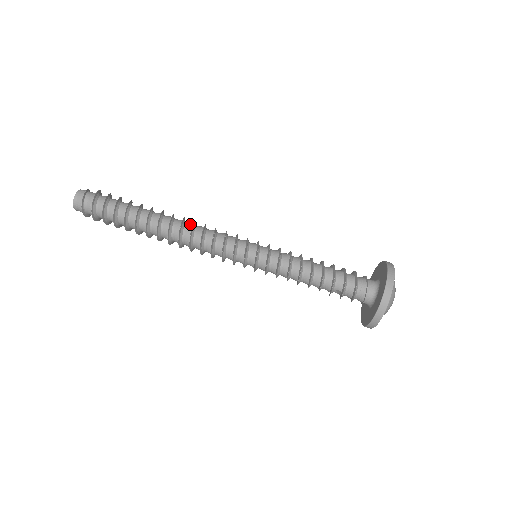
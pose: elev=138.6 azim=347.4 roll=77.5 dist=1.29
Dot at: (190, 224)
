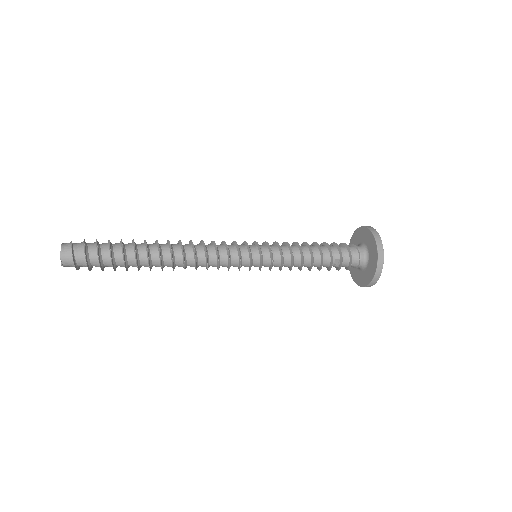
Dot at: (187, 244)
